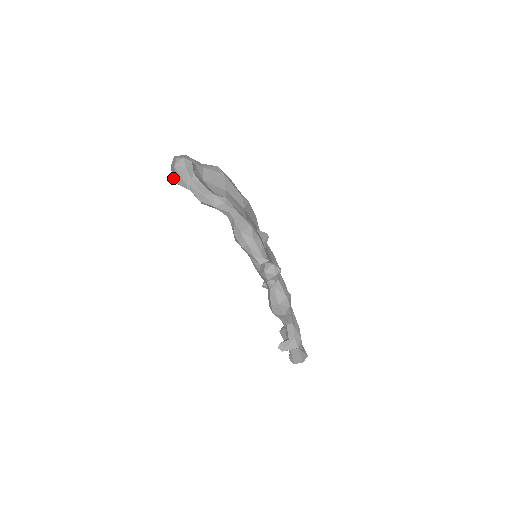
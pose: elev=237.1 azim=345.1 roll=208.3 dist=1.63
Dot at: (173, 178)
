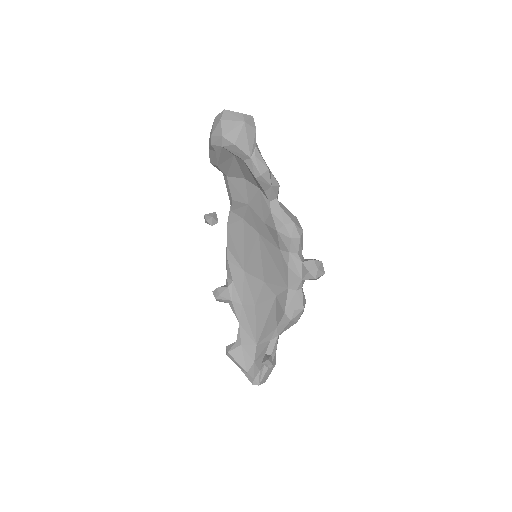
Dot at: (227, 136)
